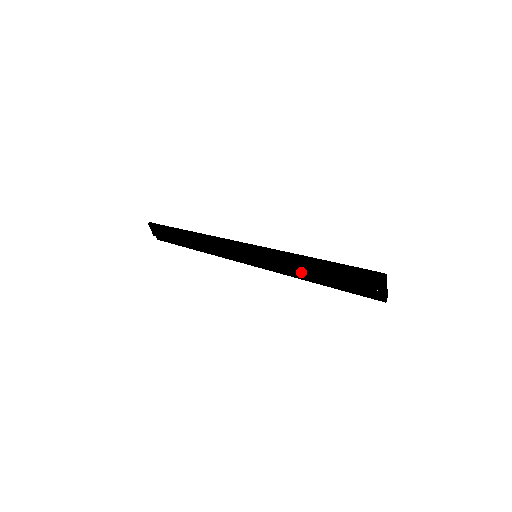
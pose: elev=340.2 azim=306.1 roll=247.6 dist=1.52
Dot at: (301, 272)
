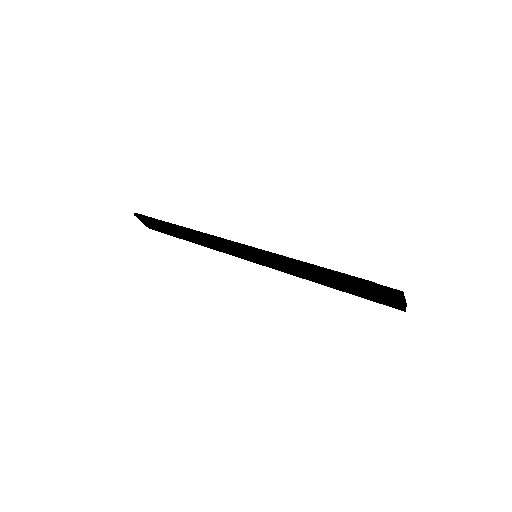
Dot at: occluded
